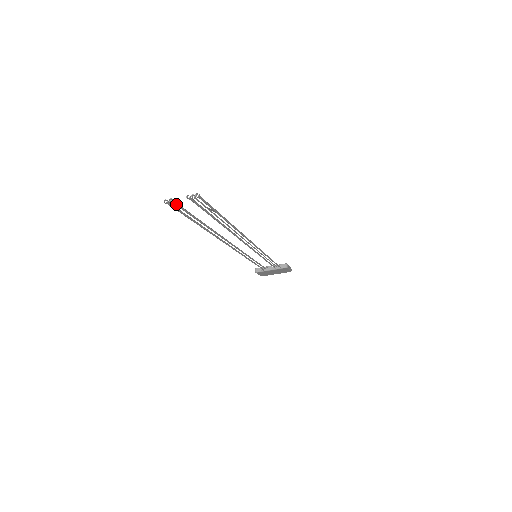
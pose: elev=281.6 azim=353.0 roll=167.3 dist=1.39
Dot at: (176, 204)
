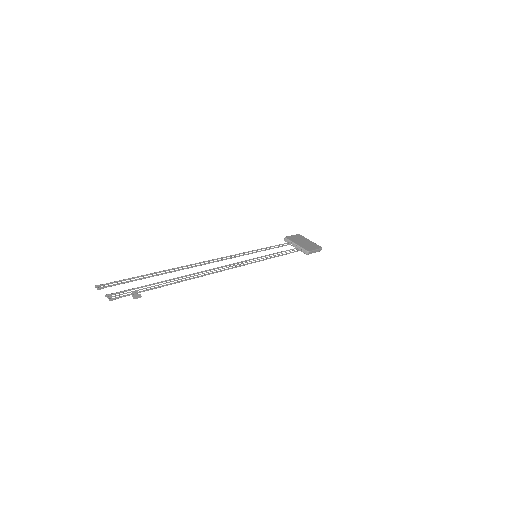
Dot at: (106, 287)
